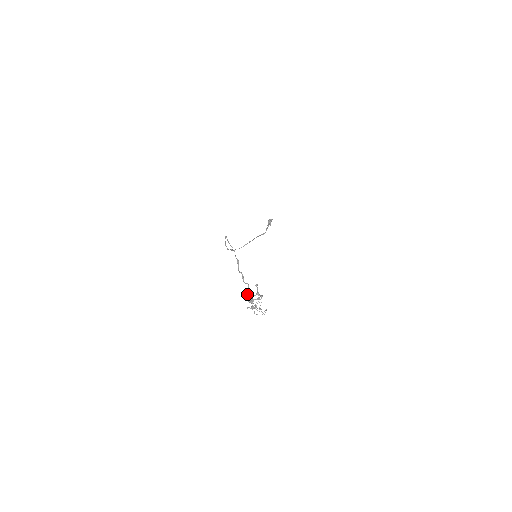
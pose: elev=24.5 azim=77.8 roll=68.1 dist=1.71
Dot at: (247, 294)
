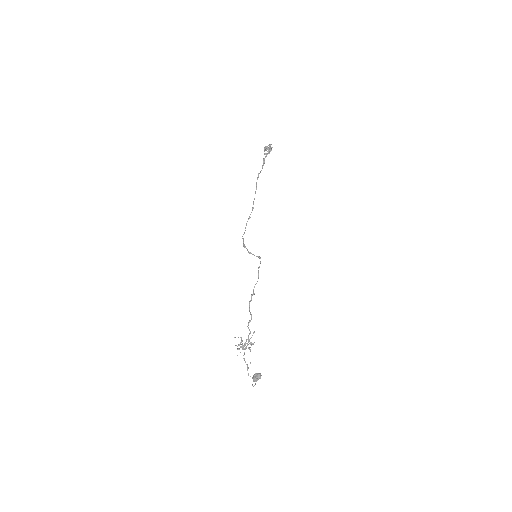
Dot at: (258, 379)
